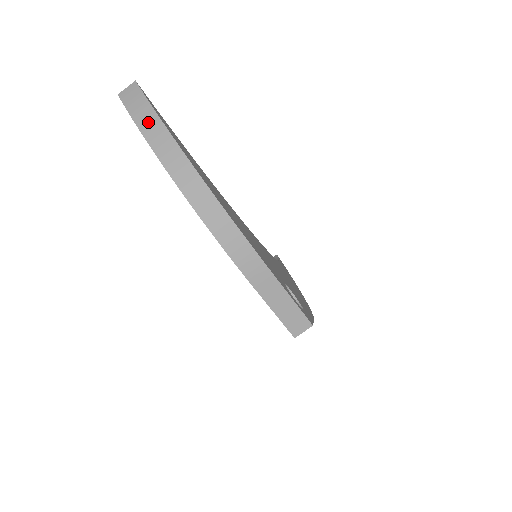
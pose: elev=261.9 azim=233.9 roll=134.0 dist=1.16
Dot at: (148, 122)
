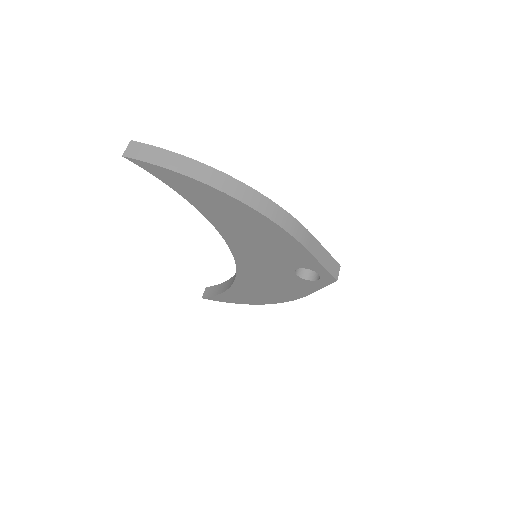
Dot at: (176, 162)
